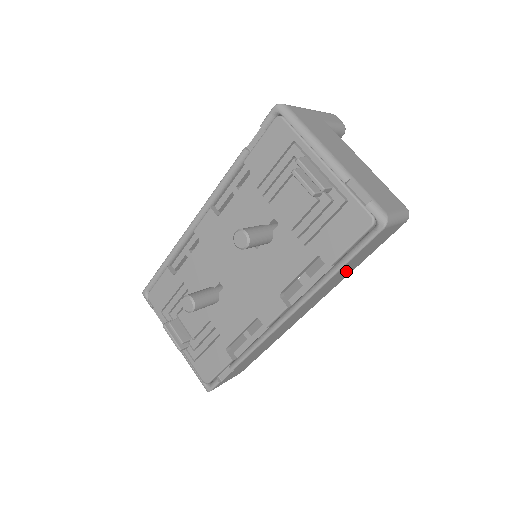
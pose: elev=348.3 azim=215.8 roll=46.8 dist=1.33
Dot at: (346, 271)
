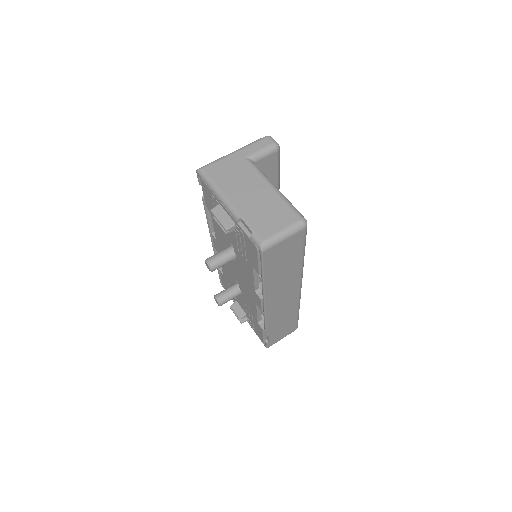
Dot at: (285, 270)
